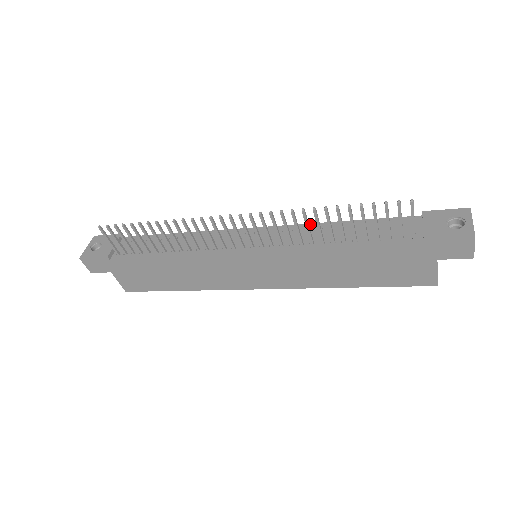
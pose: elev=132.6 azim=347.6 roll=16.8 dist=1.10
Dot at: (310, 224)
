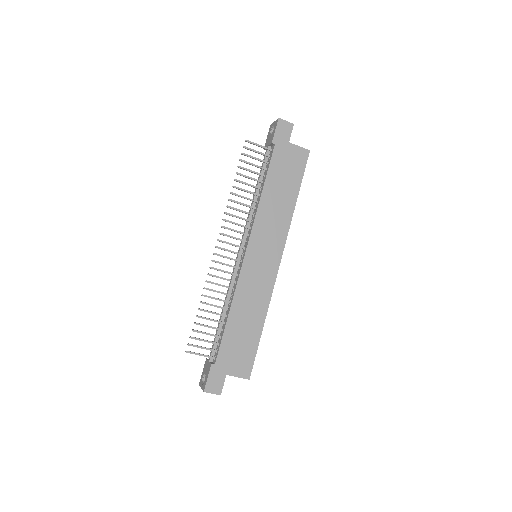
Dot at: occluded
